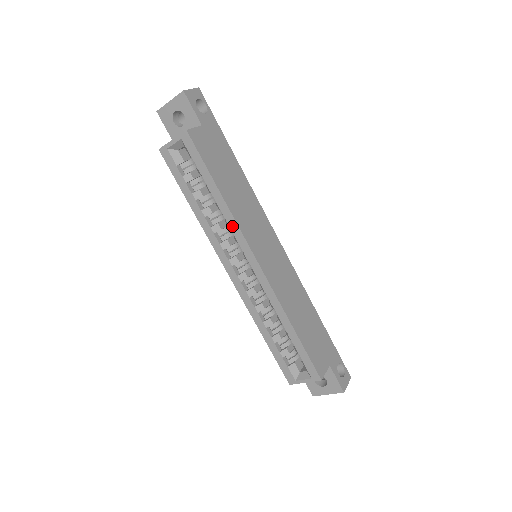
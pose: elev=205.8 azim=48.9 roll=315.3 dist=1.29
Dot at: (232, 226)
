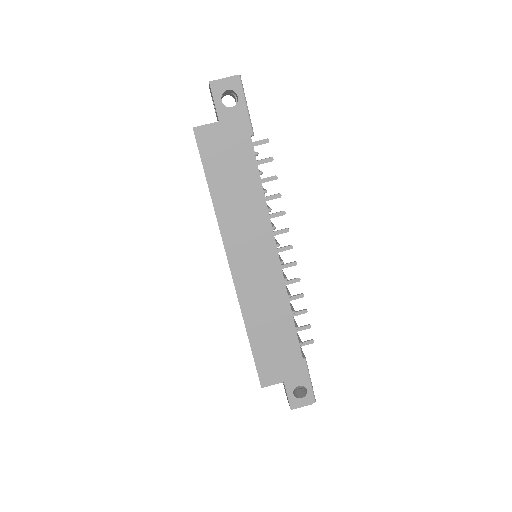
Dot at: (219, 226)
